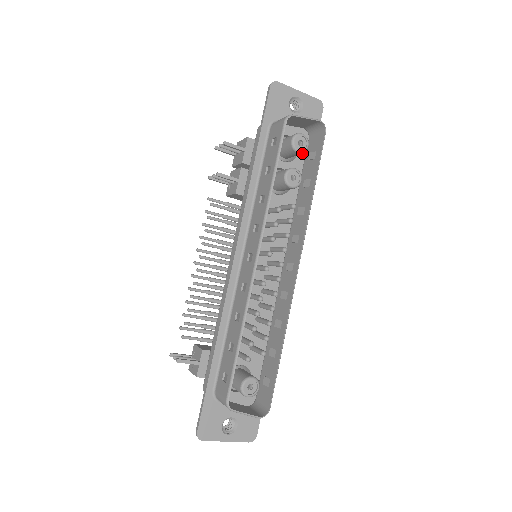
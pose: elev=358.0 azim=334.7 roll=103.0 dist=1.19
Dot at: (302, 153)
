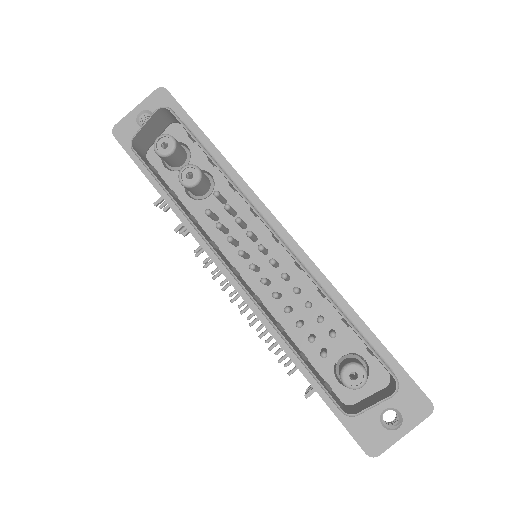
Dot at: (175, 149)
